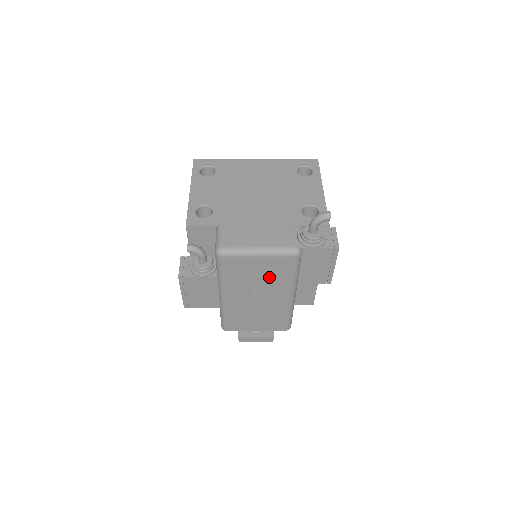
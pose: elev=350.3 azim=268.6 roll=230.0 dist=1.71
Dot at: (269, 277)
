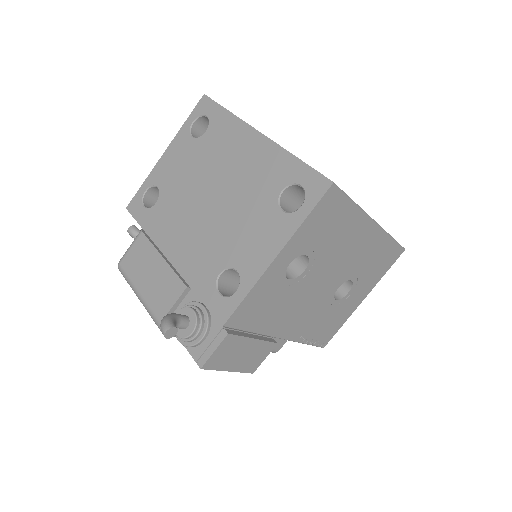
Dot at: occluded
